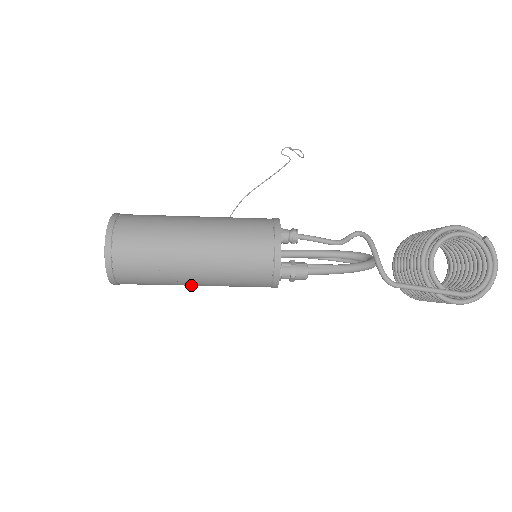
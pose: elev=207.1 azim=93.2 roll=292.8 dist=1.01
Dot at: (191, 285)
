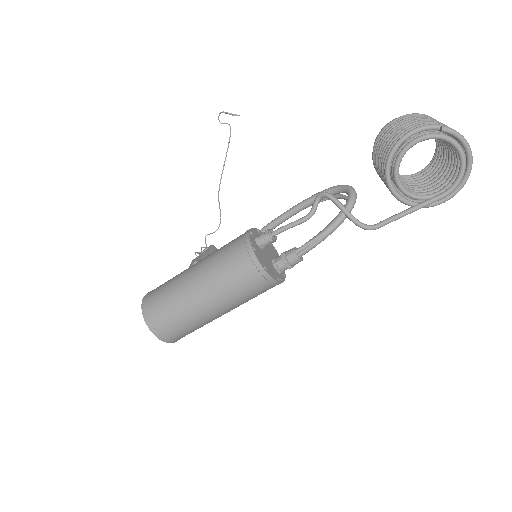
Dot at: occluded
